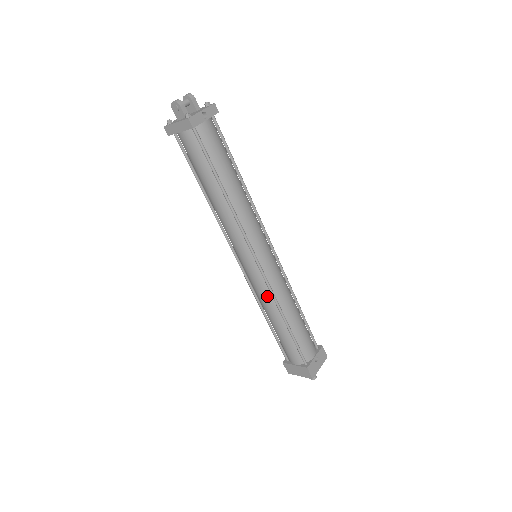
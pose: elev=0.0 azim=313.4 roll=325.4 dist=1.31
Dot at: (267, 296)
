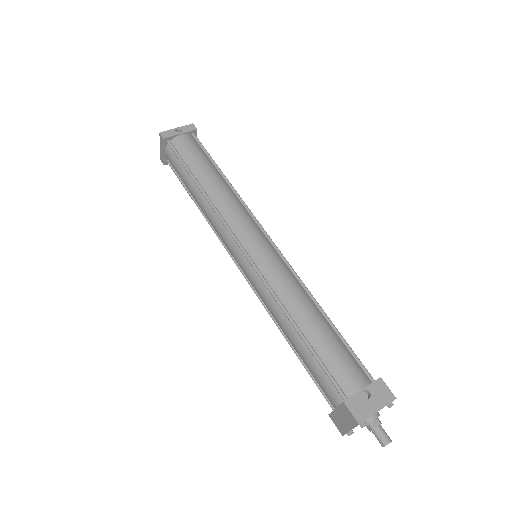
Dot at: (267, 296)
